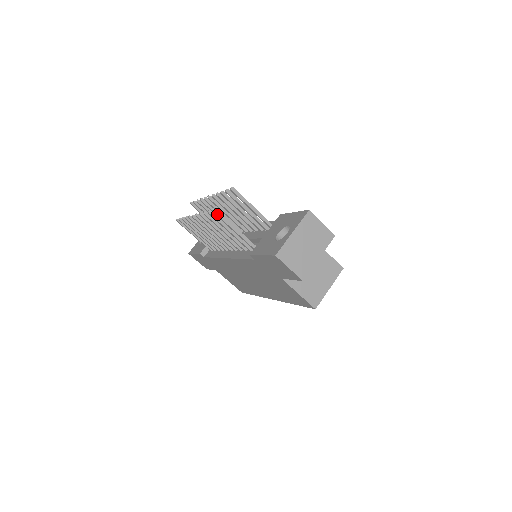
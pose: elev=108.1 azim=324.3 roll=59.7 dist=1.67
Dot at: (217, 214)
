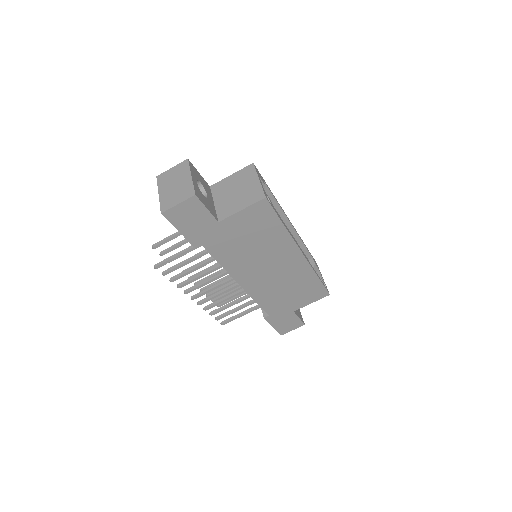
Dot at: (158, 265)
